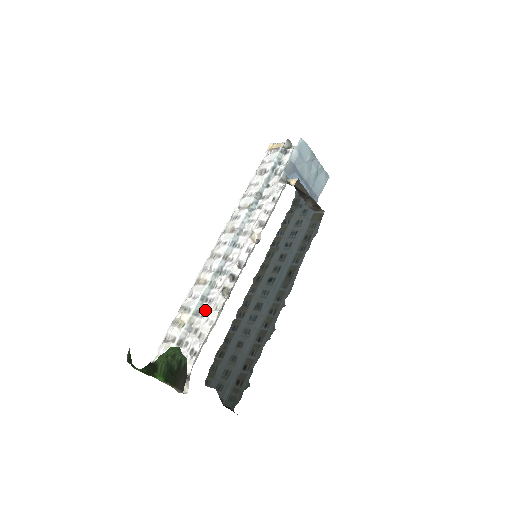
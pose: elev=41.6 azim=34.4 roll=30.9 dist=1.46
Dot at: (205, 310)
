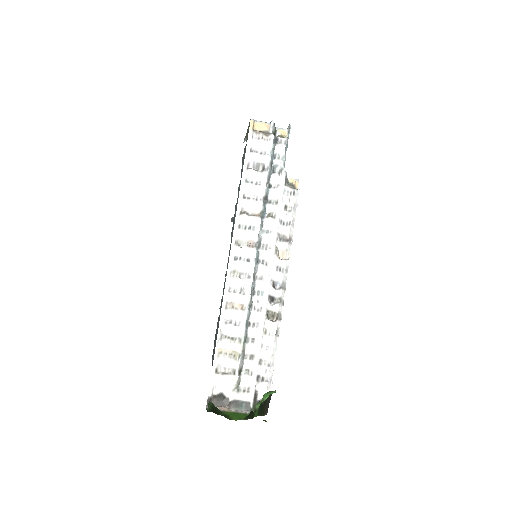
Dot at: (253, 335)
